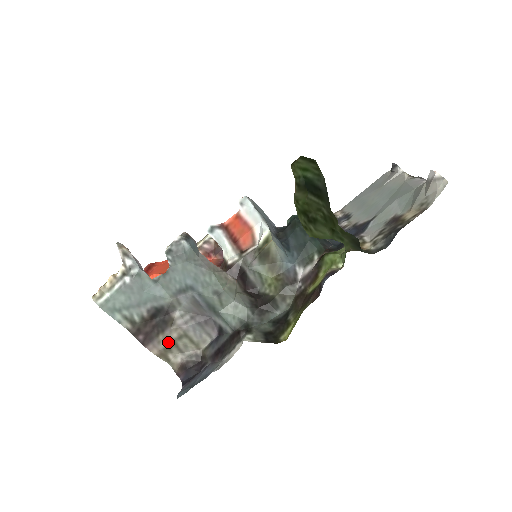
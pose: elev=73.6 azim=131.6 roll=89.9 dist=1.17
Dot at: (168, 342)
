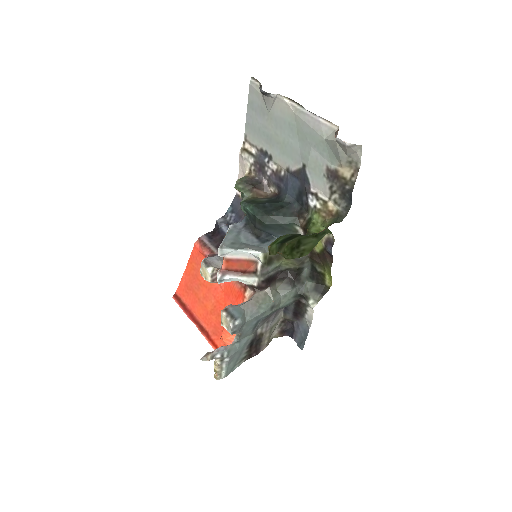
Dot at: (267, 339)
